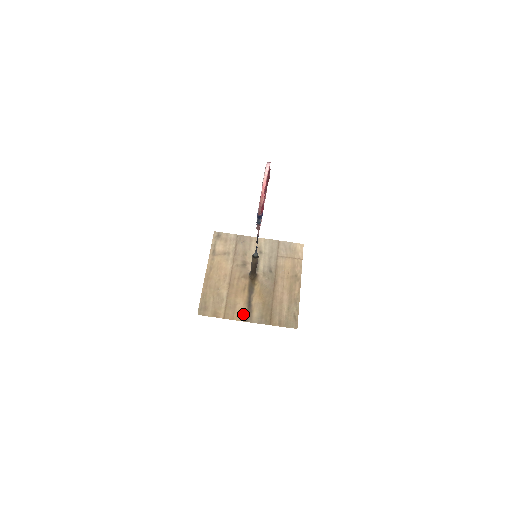
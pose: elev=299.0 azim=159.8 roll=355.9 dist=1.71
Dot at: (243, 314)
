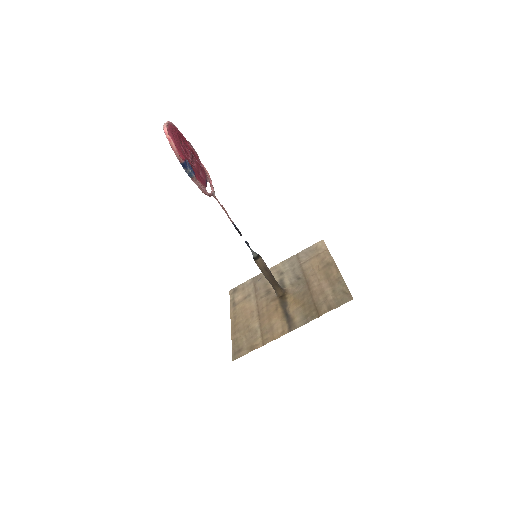
Dot at: (283, 328)
